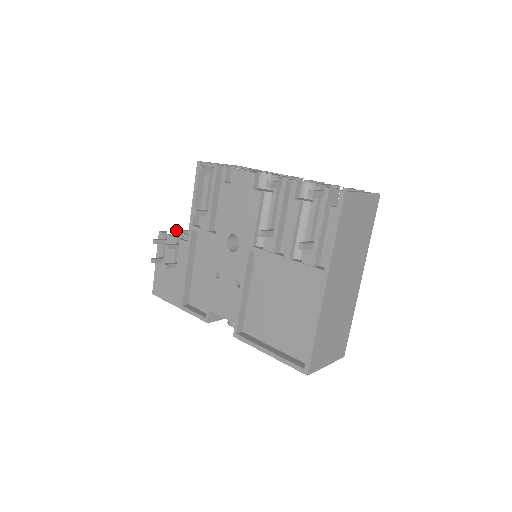
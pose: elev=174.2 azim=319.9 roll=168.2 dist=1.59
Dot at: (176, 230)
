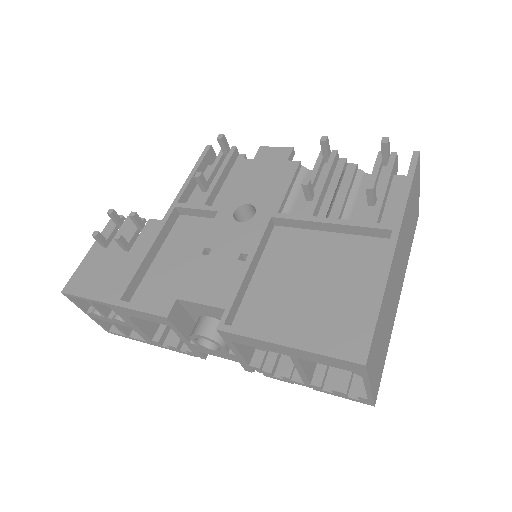
Dot at: occluded
